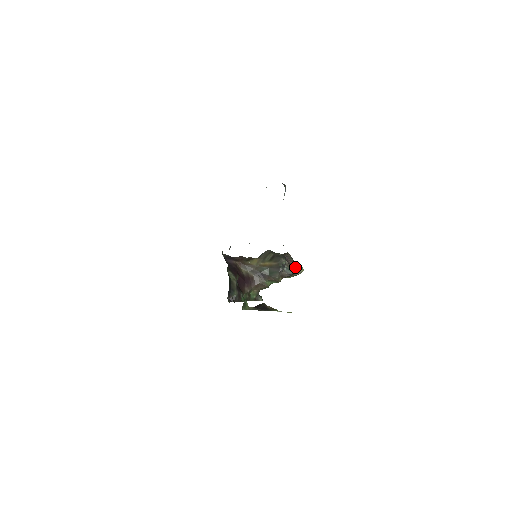
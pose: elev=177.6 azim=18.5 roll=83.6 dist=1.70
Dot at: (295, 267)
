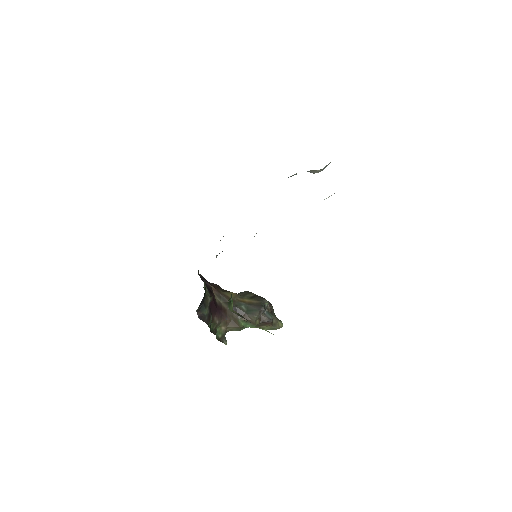
Dot at: (275, 318)
